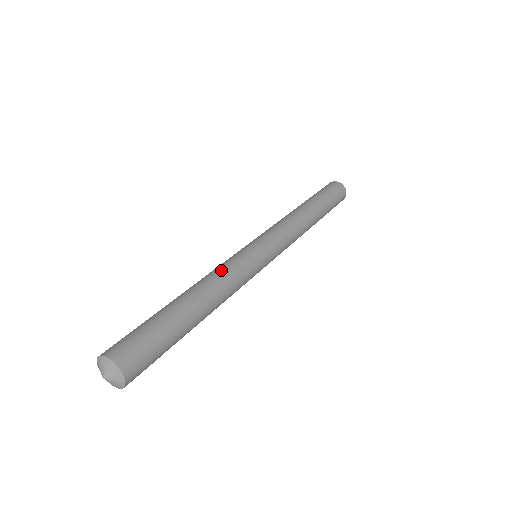
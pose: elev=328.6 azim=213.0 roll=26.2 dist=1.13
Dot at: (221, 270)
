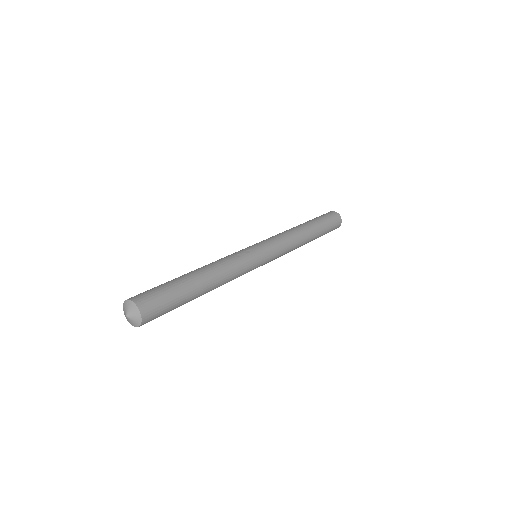
Dot at: (222, 258)
